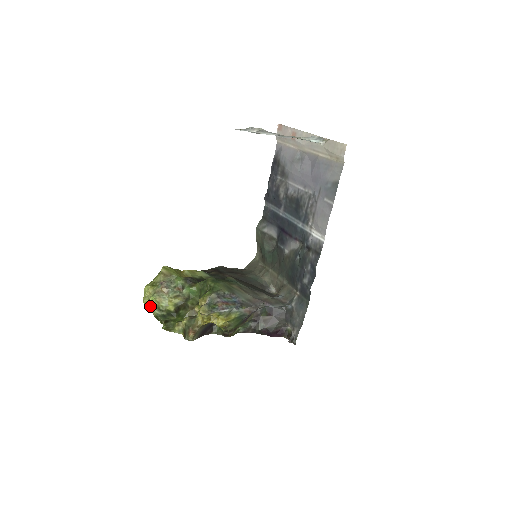
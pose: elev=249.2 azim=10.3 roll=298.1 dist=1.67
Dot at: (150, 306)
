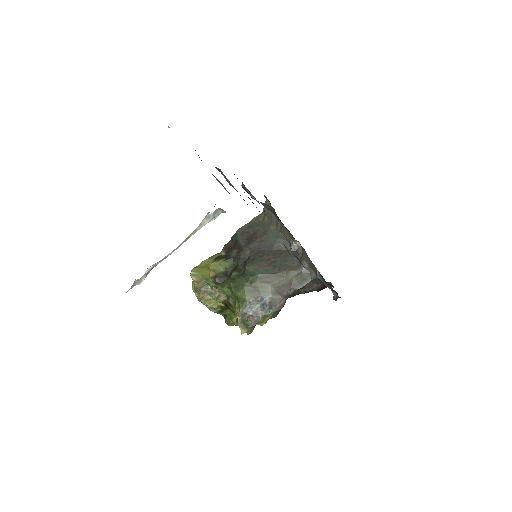
Dot at: occluded
